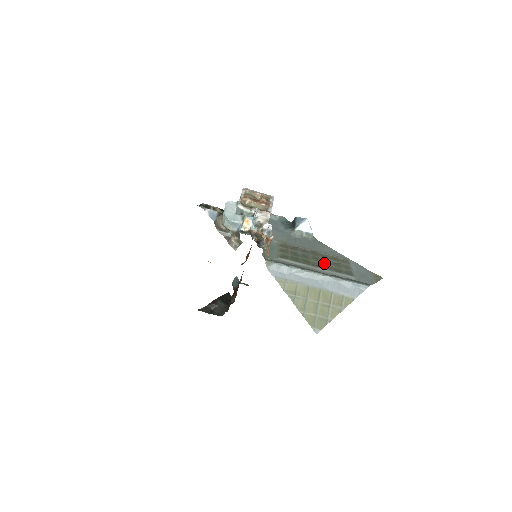
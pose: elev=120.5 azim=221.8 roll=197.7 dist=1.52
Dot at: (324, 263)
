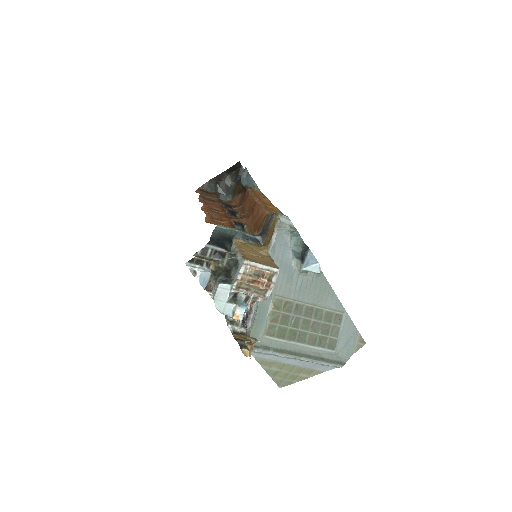
Dot at: (312, 332)
